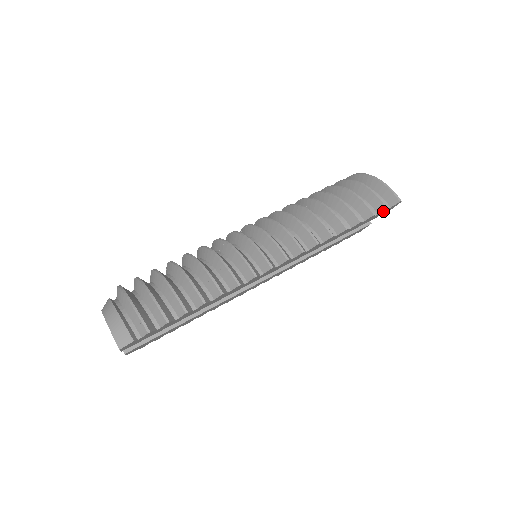
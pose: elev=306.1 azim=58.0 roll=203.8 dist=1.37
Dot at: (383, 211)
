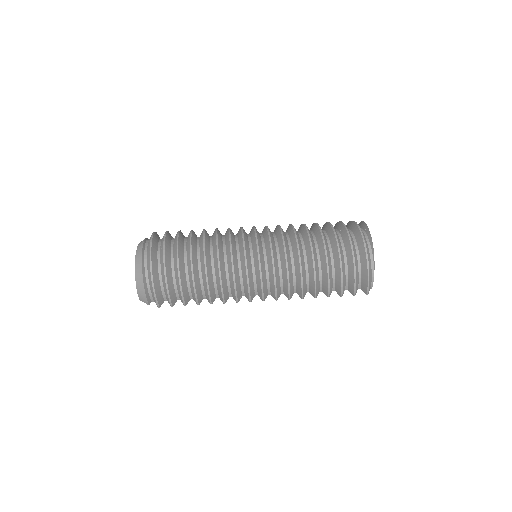
Dot at: occluded
